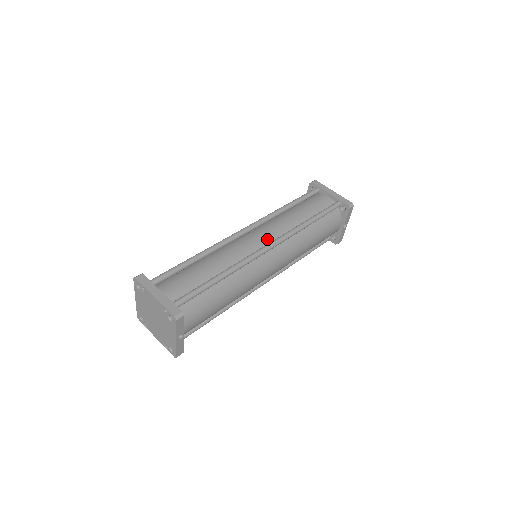
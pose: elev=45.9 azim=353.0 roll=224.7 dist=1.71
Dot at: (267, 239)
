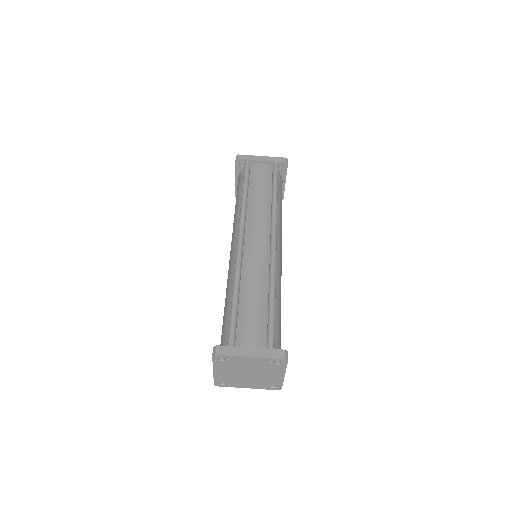
Dot at: (264, 236)
